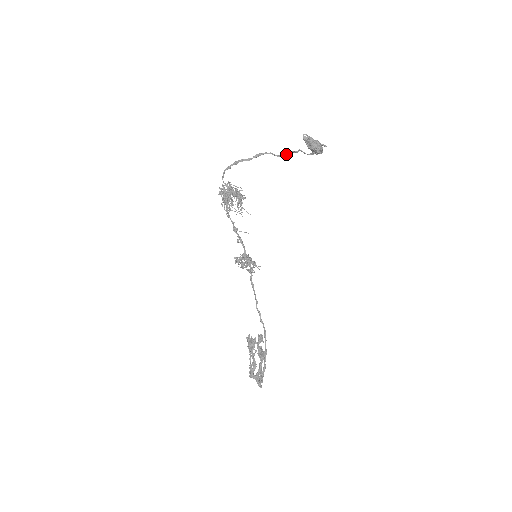
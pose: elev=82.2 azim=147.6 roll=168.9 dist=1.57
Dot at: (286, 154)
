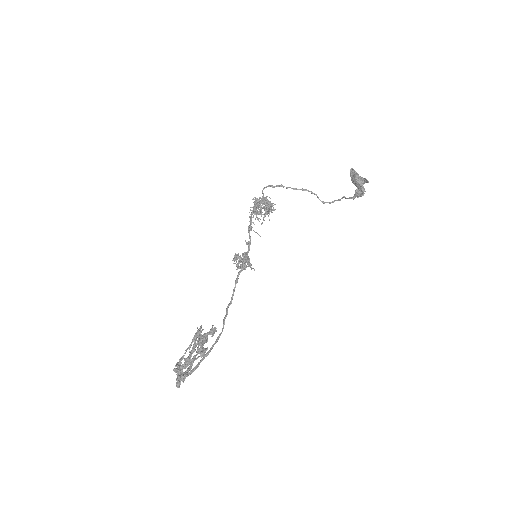
Dot at: (329, 202)
